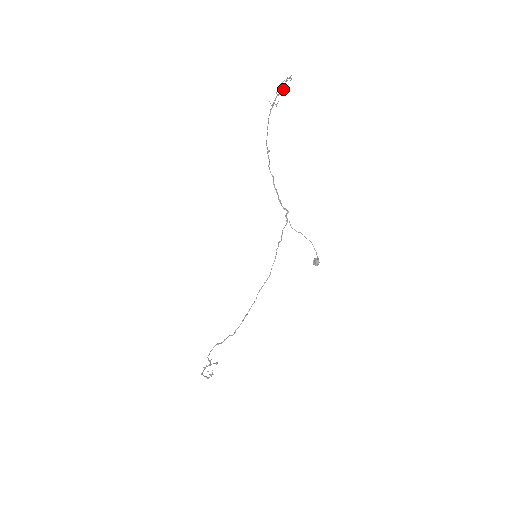
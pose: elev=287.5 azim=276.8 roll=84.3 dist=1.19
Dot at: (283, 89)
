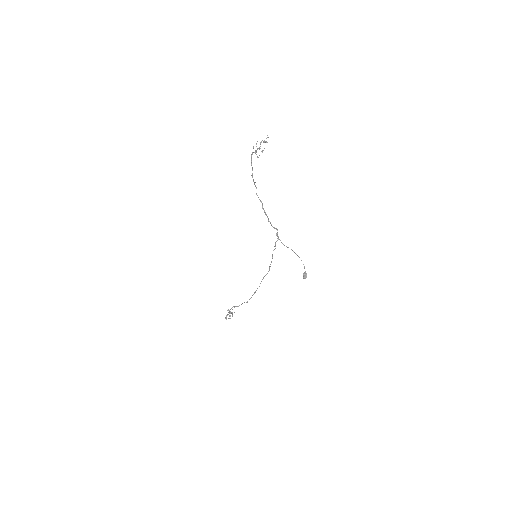
Dot at: (262, 150)
